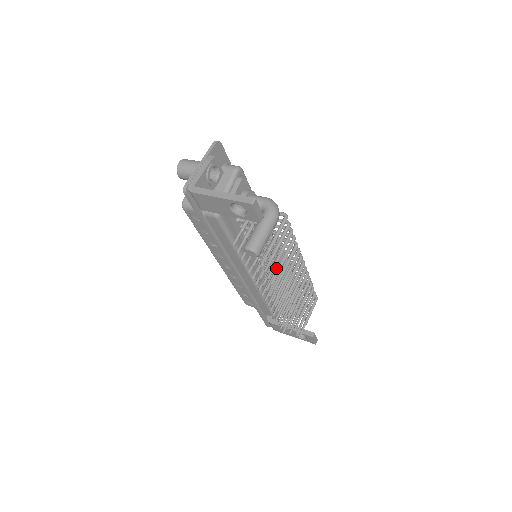
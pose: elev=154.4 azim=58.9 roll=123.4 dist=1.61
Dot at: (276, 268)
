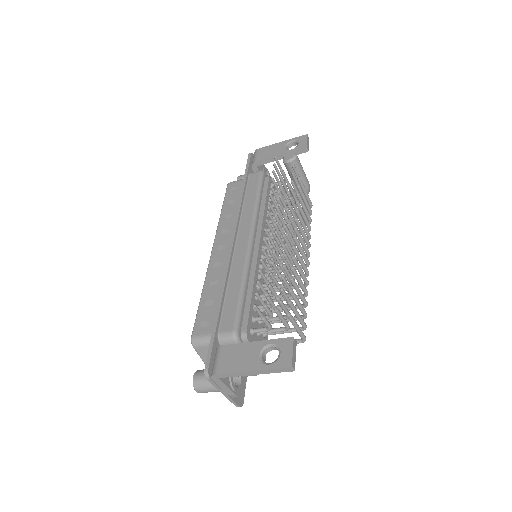
Dot at: (288, 222)
